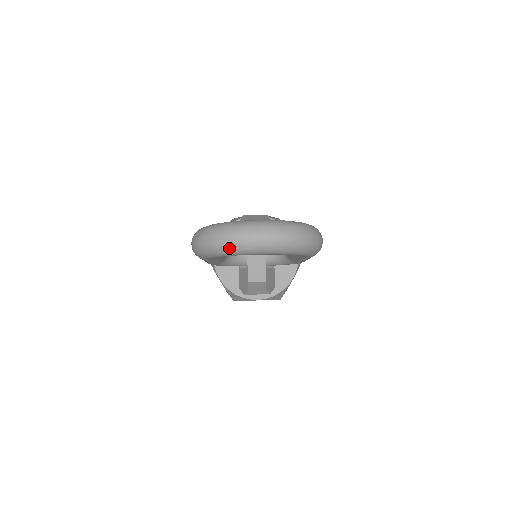
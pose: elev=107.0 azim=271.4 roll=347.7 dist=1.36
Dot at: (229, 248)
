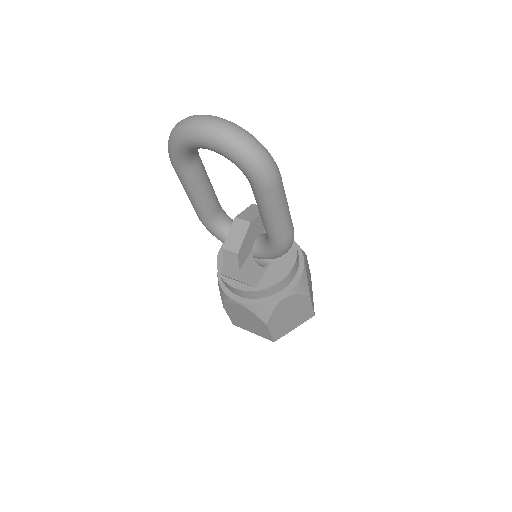
Dot at: (181, 129)
